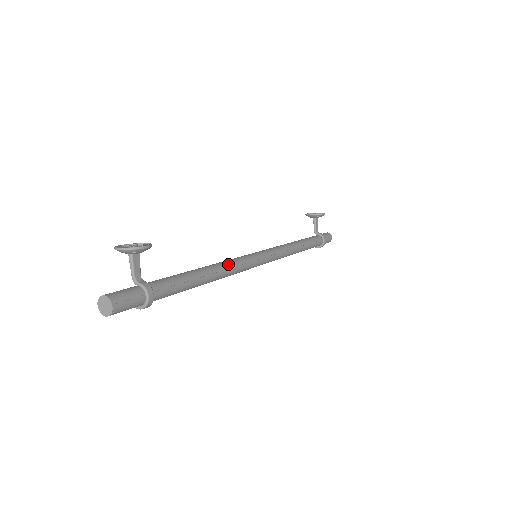
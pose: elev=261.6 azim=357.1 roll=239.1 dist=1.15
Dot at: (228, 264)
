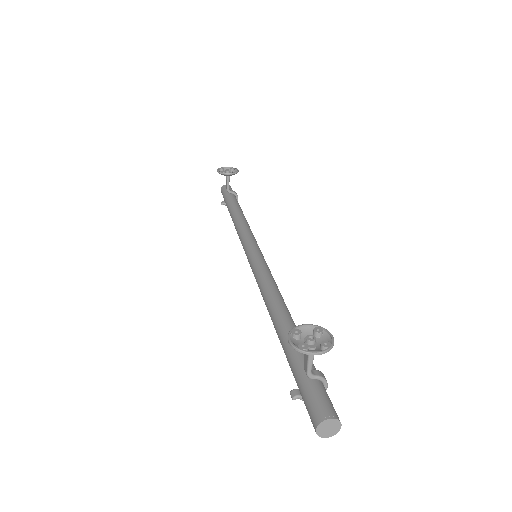
Dot at: (277, 287)
